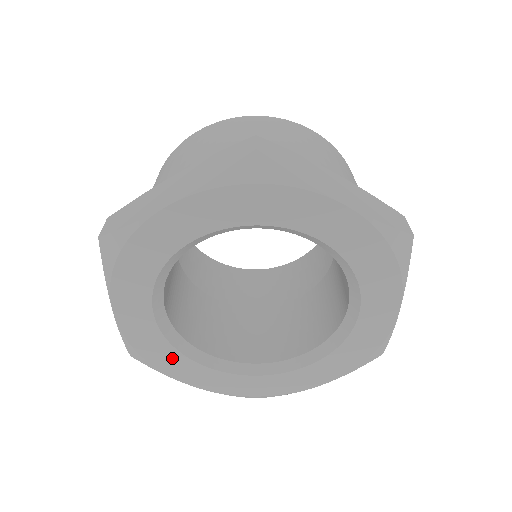
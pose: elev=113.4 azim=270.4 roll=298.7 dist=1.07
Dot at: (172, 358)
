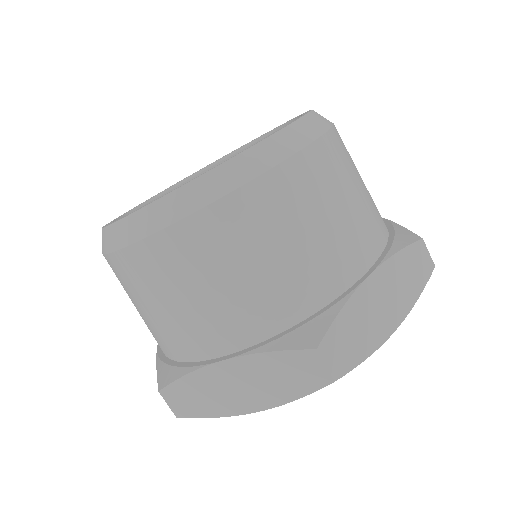
Dot at: occluded
